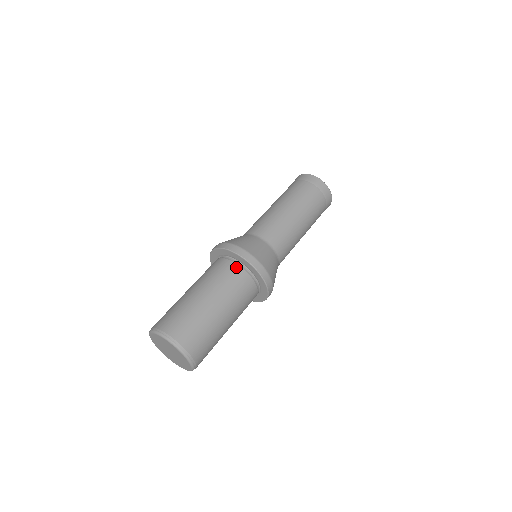
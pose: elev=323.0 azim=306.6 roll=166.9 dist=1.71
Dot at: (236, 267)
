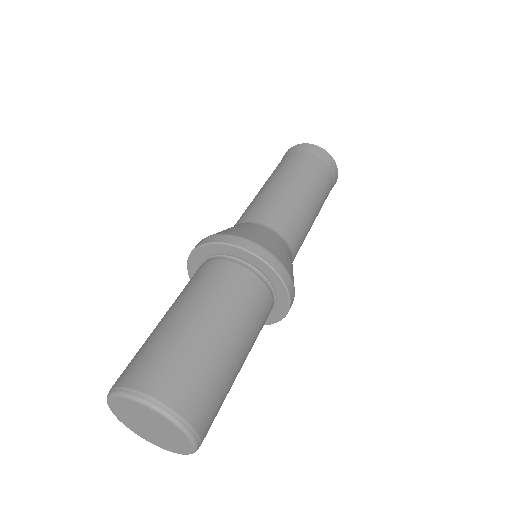
Dot at: (246, 272)
